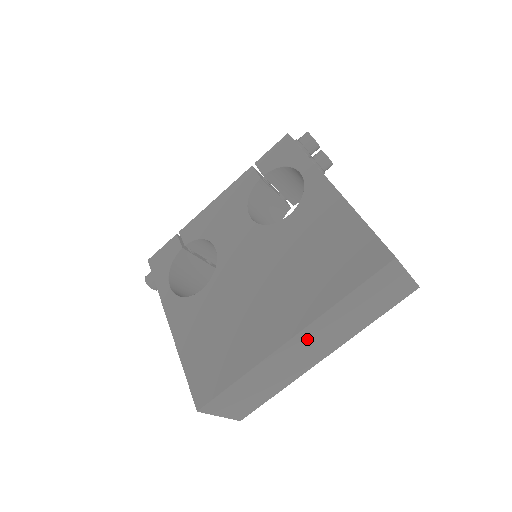
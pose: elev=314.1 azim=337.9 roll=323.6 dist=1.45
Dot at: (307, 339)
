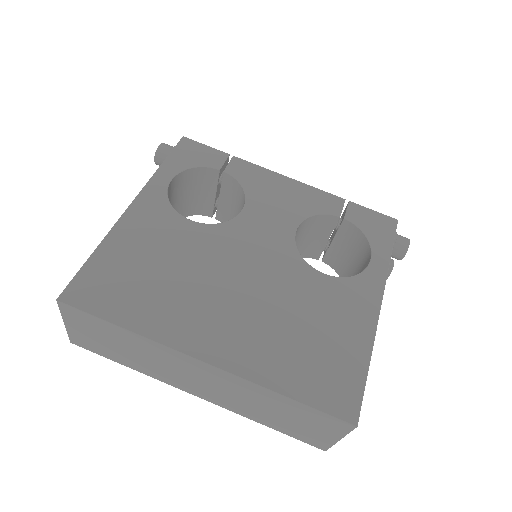
Dot at: (212, 376)
